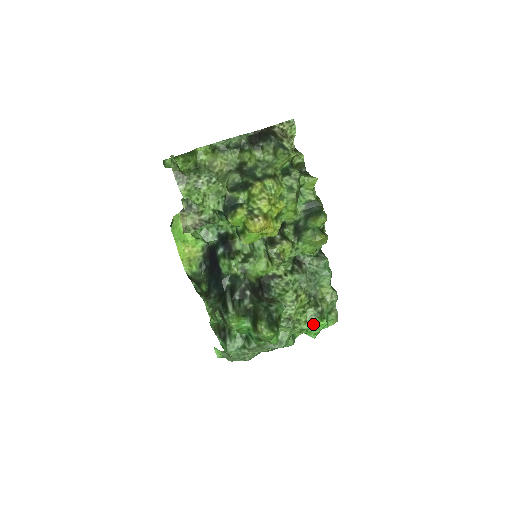
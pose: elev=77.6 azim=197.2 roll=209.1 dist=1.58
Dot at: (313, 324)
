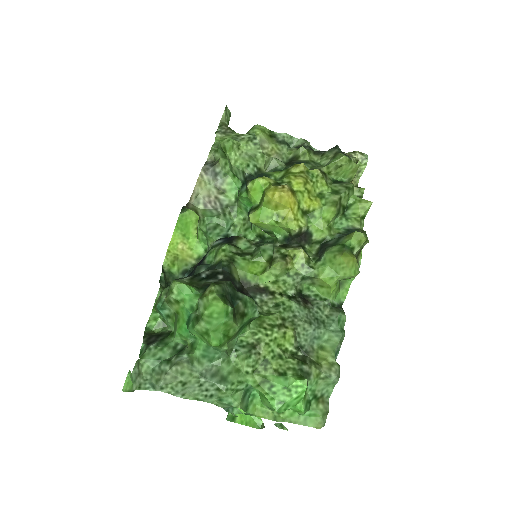
Dot at: (285, 380)
